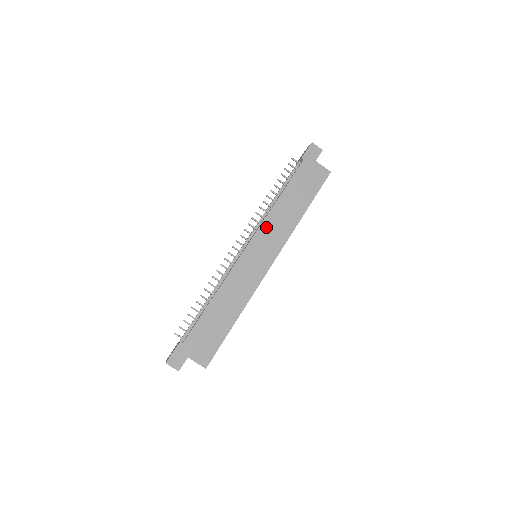
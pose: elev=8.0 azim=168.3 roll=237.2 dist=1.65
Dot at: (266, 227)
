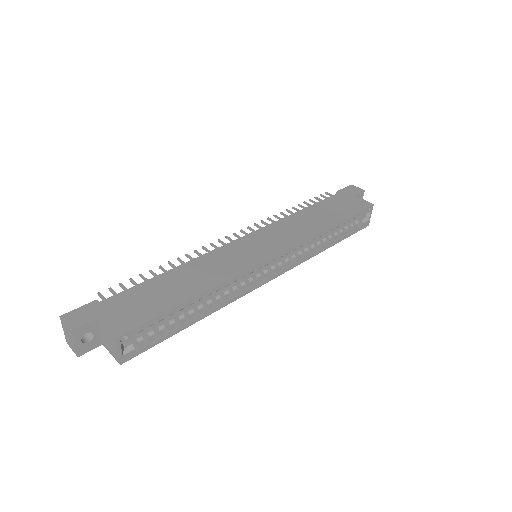
Dot at: (276, 227)
